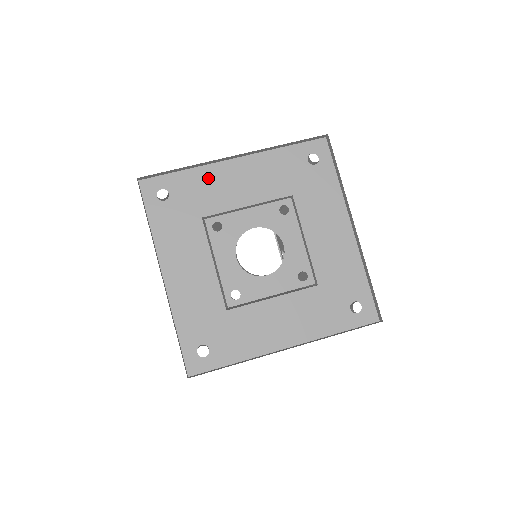
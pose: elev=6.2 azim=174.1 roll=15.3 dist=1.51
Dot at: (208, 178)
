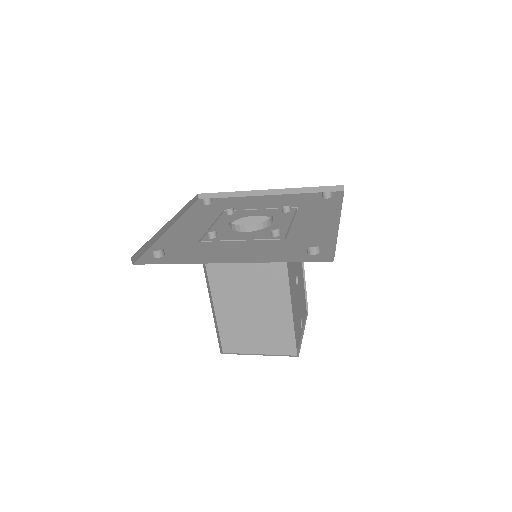
Dot at: (243, 200)
